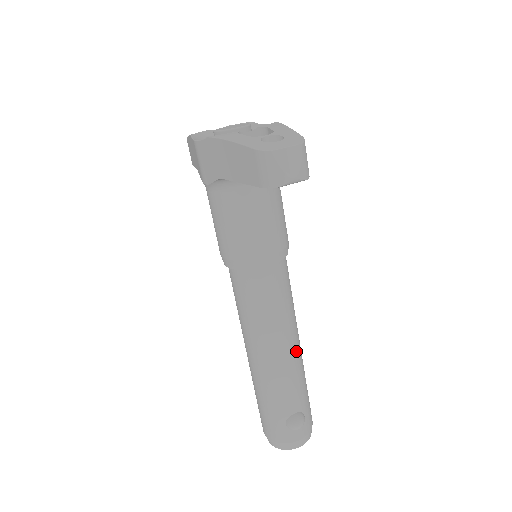
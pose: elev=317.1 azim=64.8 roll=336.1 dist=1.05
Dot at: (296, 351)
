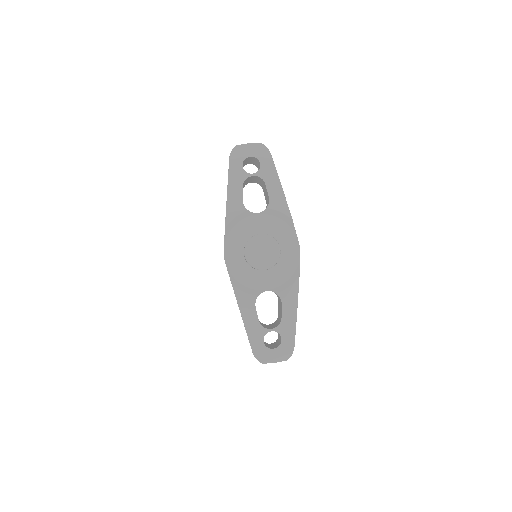
Dot at: occluded
